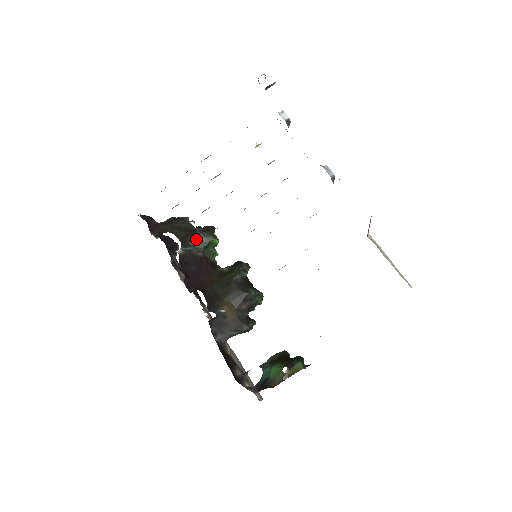
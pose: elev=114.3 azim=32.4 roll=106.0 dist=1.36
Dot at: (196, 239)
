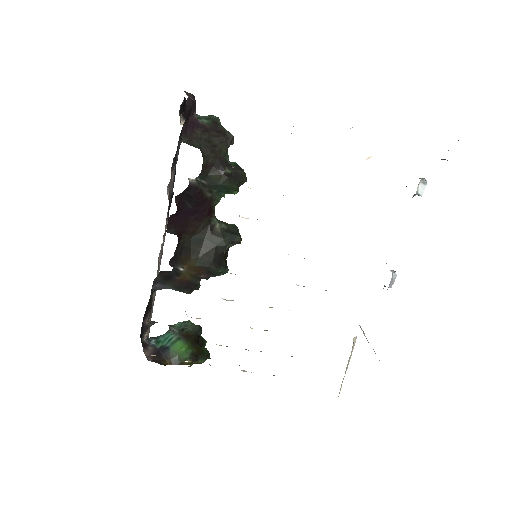
Dot at: (219, 178)
